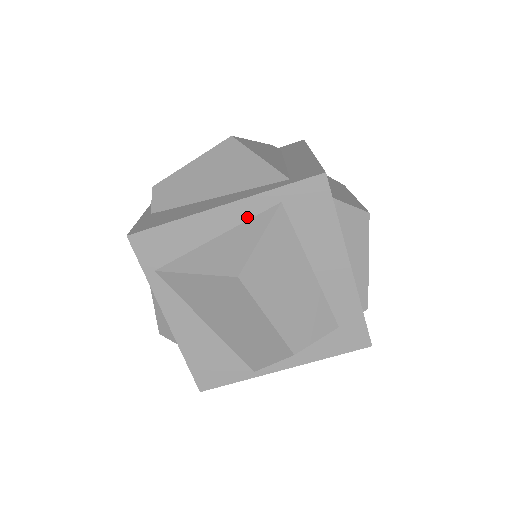
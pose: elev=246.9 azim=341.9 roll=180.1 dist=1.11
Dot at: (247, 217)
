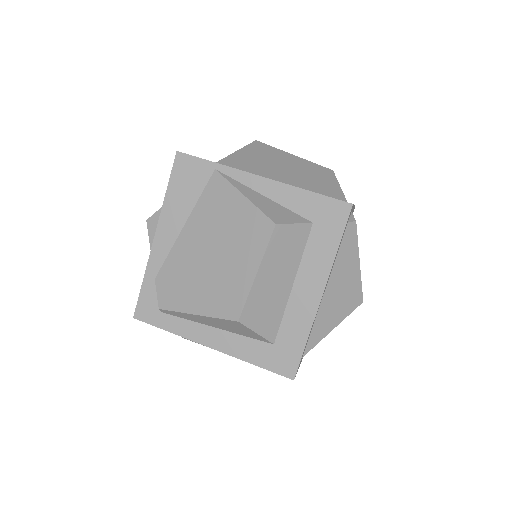
Dot at: occluded
